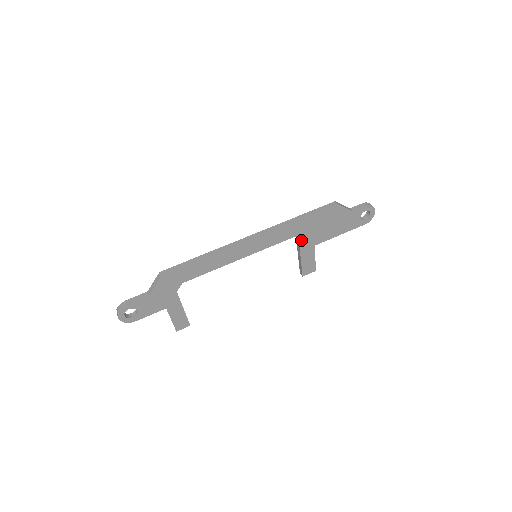
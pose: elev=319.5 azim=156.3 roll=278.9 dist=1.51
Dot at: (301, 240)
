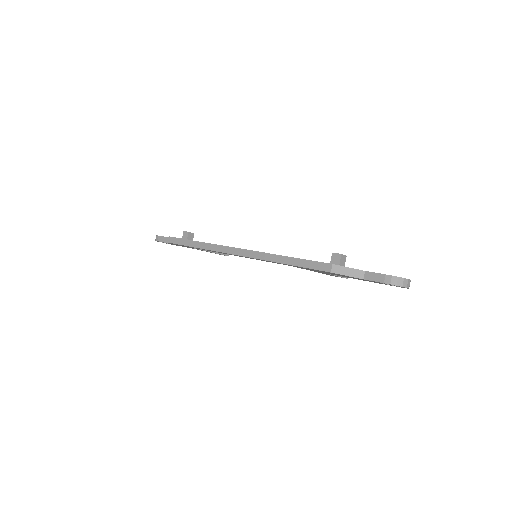
Dot at: (301, 268)
